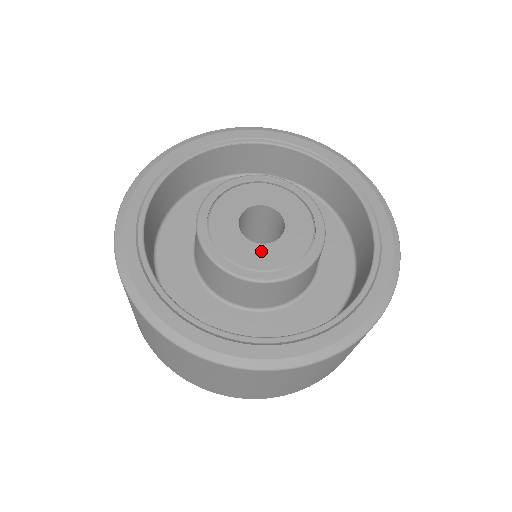
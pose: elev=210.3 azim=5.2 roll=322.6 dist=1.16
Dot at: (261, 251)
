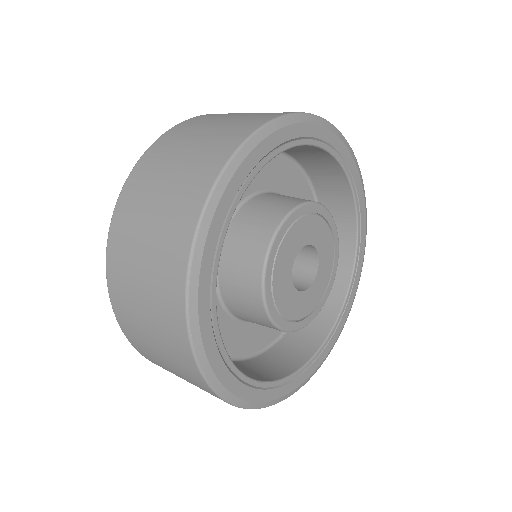
Dot at: (320, 278)
